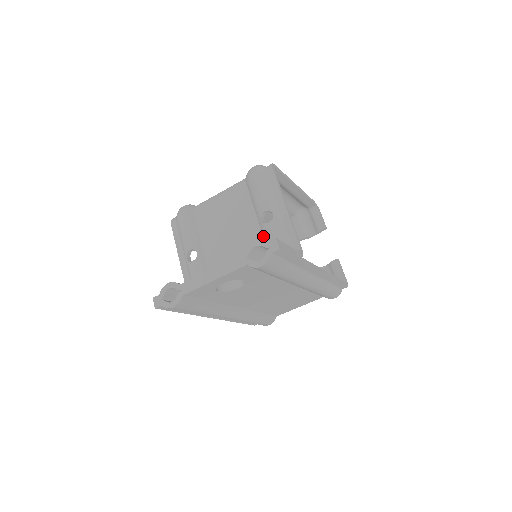
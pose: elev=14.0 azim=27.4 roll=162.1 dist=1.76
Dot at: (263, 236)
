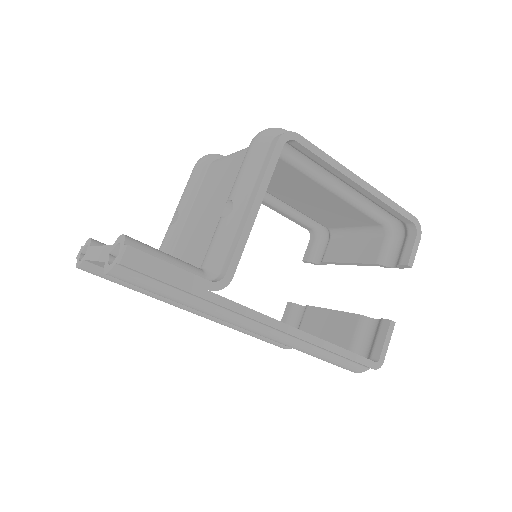
Dot at: occluded
